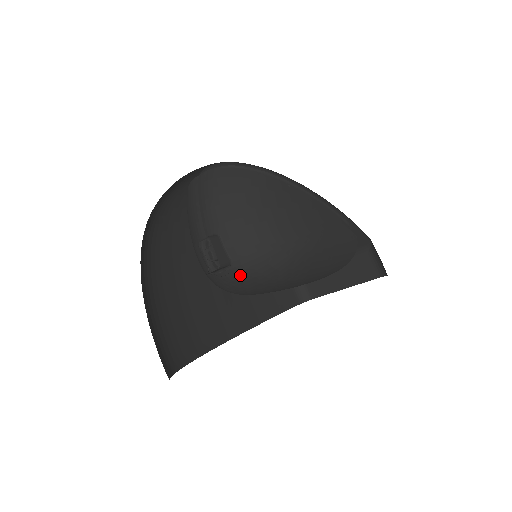
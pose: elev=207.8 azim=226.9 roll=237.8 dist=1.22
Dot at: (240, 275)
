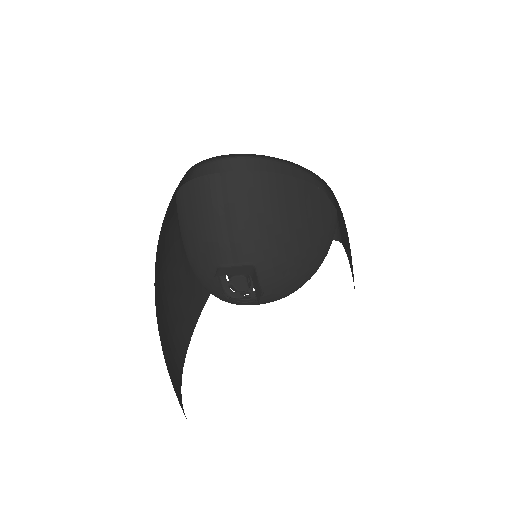
Dot at: (264, 301)
